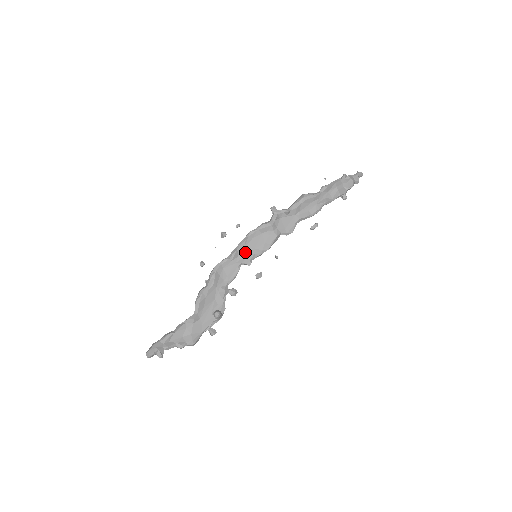
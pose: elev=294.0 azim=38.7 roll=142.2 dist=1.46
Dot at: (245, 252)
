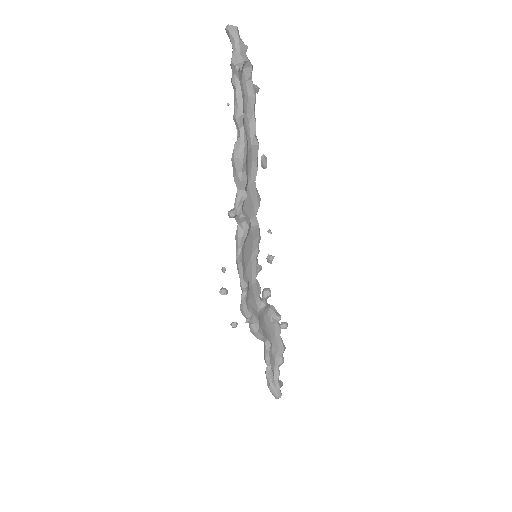
Dot at: (249, 270)
